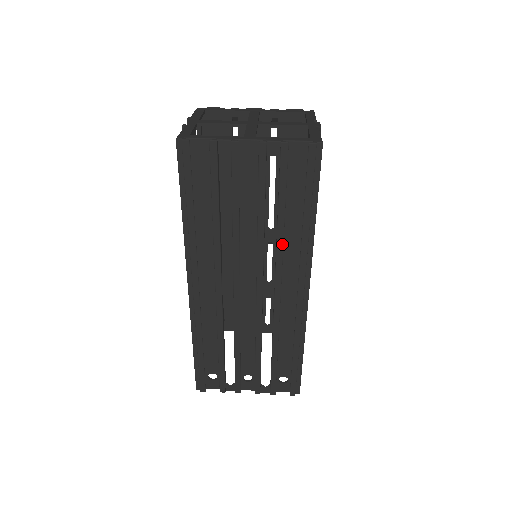
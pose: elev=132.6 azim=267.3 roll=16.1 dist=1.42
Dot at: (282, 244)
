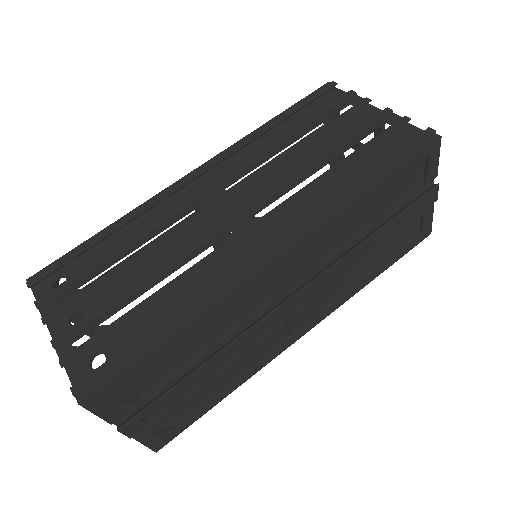
Dot at: (313, 187)
